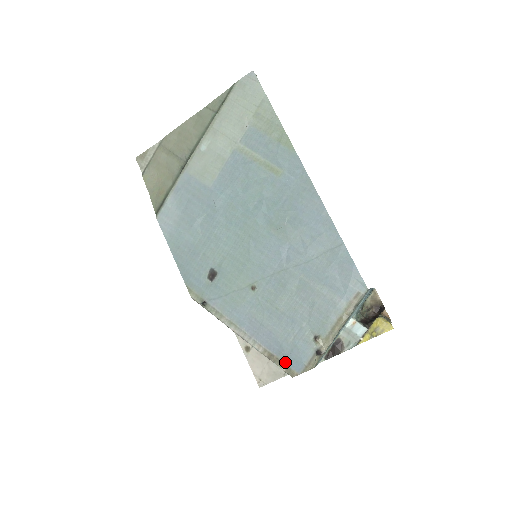
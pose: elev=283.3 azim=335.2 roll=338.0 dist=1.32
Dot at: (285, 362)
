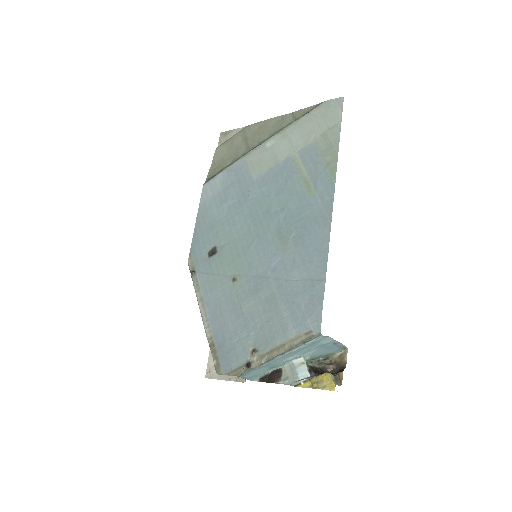
Dot at: (219, 357)
